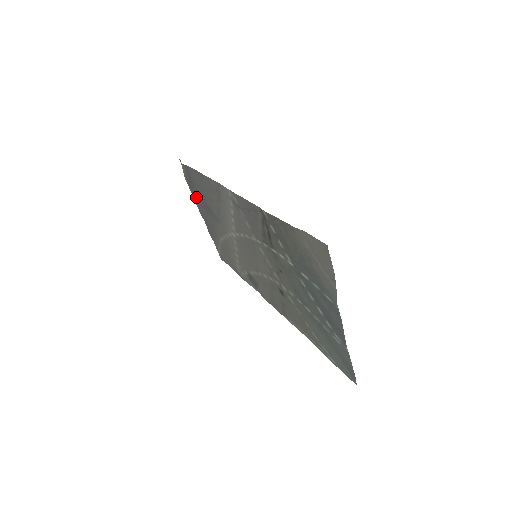
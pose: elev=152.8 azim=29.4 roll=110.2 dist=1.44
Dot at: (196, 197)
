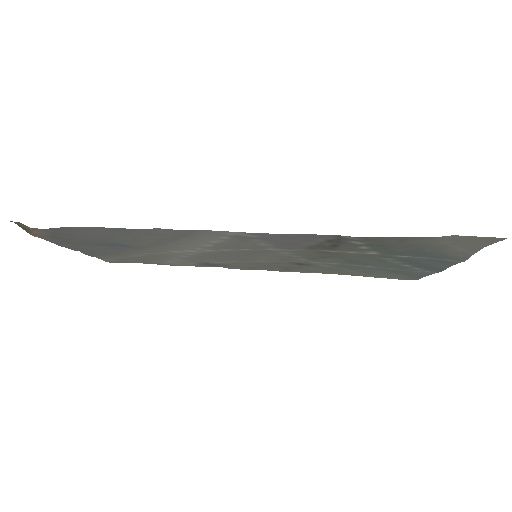
Dot at: (66, 242)
